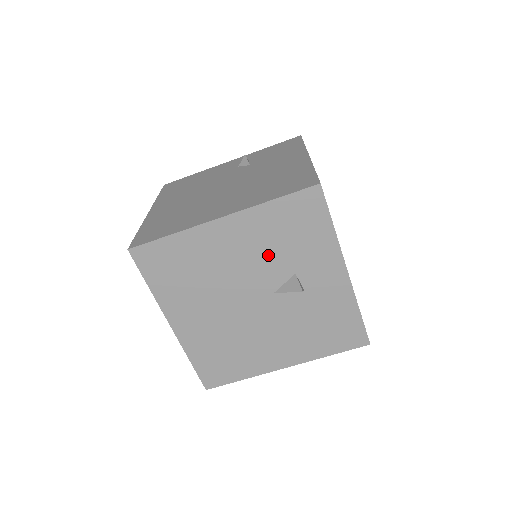
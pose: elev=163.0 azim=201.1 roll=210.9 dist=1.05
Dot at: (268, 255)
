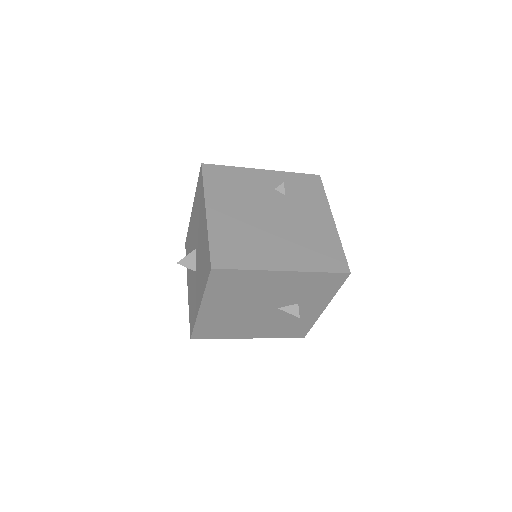
Dot at: (292, 293)
